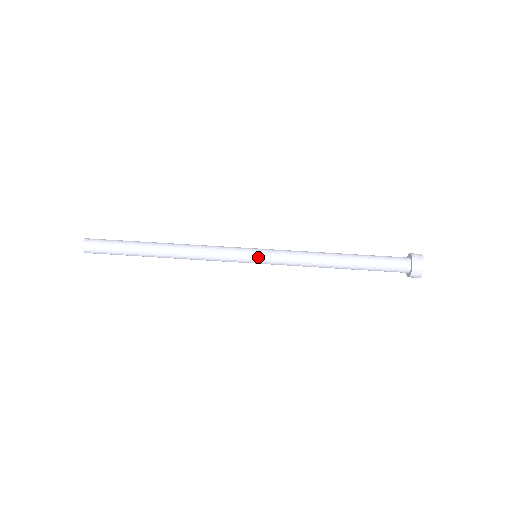
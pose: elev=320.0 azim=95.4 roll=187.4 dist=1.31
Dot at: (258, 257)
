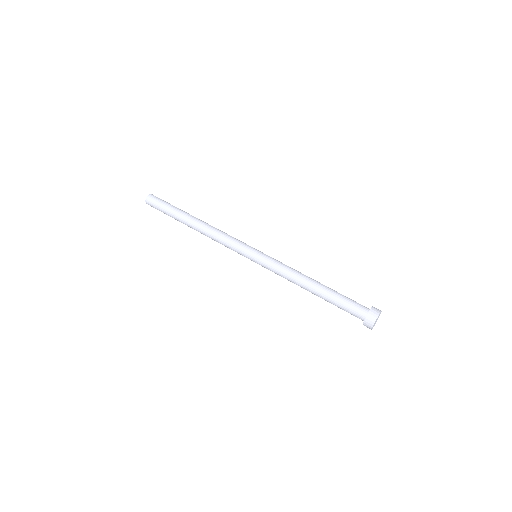
Dot at: (255, 259)
